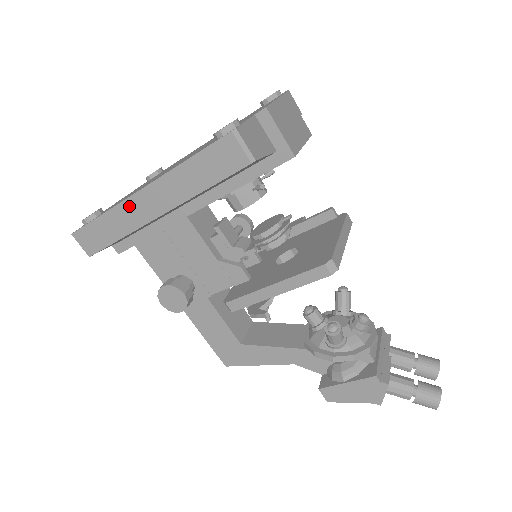
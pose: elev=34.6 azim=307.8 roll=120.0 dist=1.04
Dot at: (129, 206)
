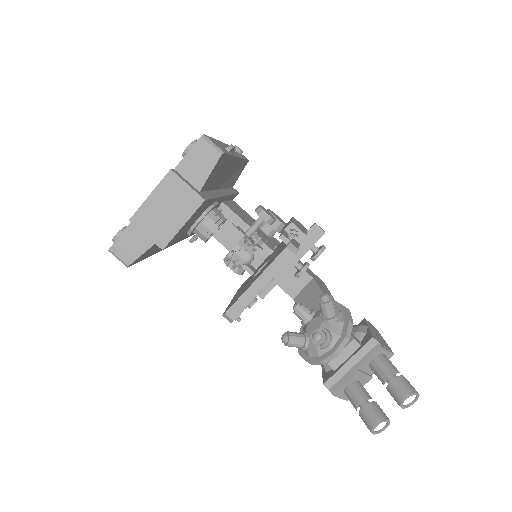
Dot at: occluded
